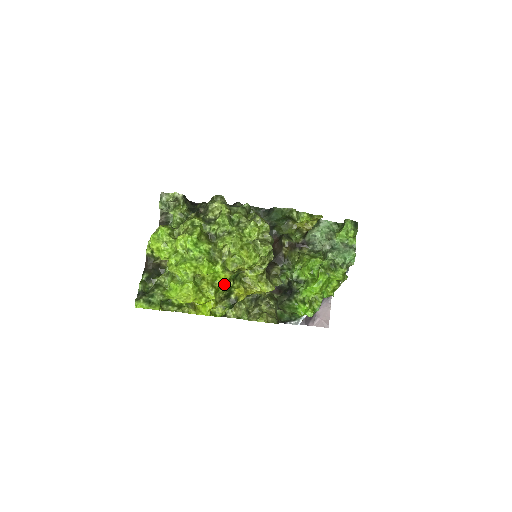
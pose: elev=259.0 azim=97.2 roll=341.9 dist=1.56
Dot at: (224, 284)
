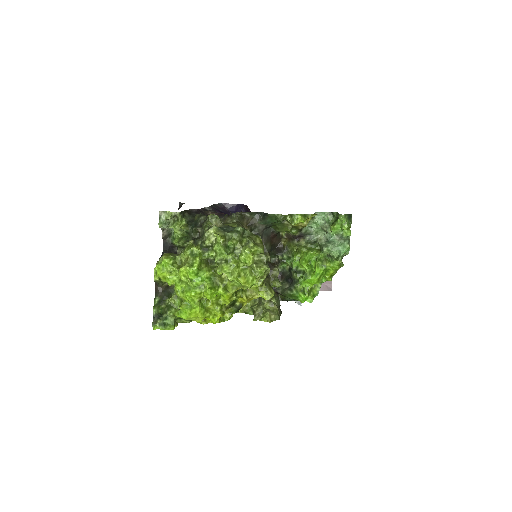
Dot at: (228, 301)
